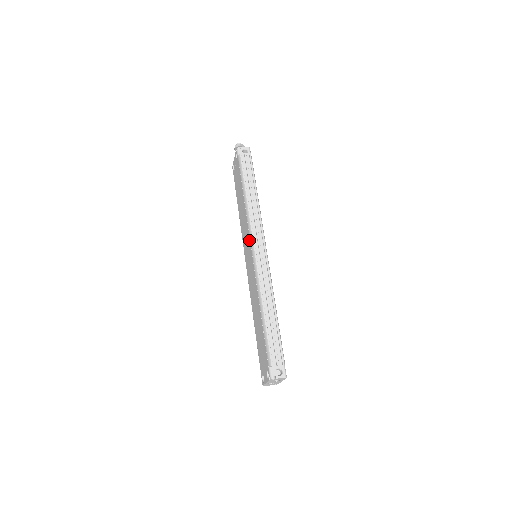
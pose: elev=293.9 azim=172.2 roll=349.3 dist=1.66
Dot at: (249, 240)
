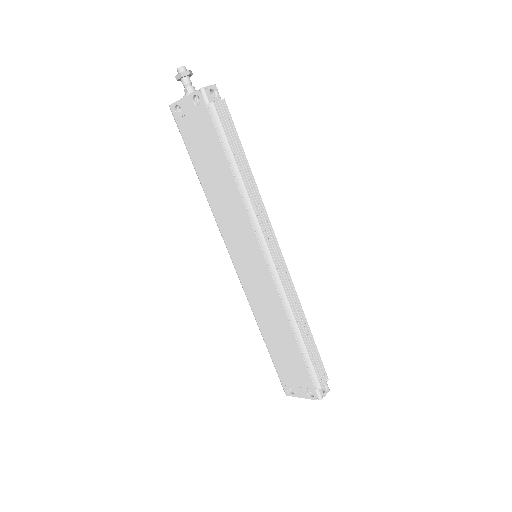
Dot at: (257, 244)
